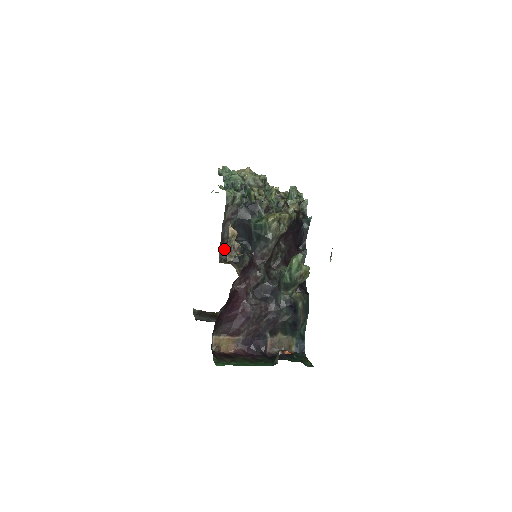
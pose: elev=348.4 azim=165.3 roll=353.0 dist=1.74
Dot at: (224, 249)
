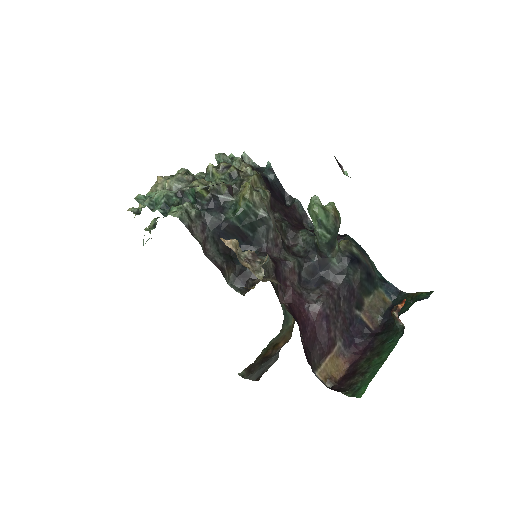
Dot at: (231, 277)
